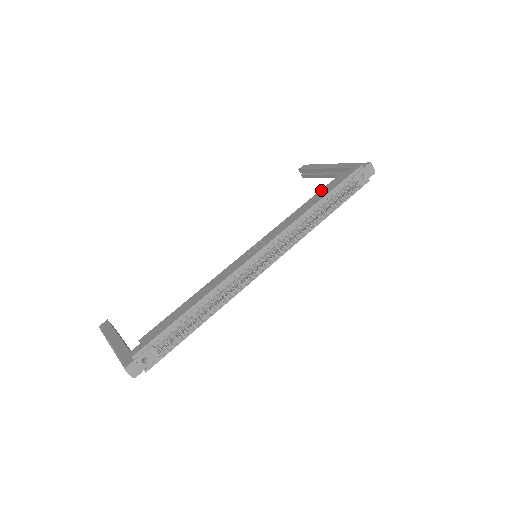
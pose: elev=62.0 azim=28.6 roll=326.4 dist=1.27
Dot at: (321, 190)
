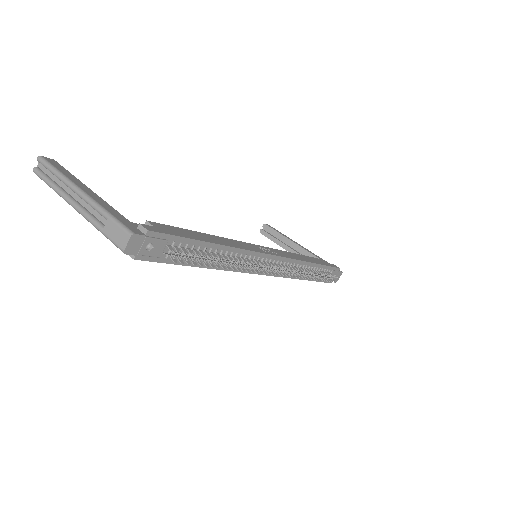
Dot at: (311, 257)
